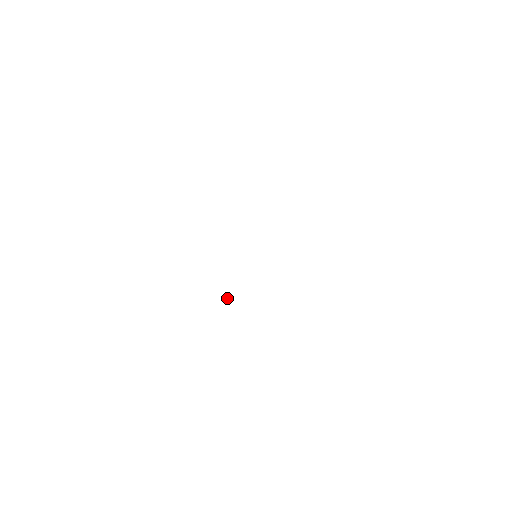
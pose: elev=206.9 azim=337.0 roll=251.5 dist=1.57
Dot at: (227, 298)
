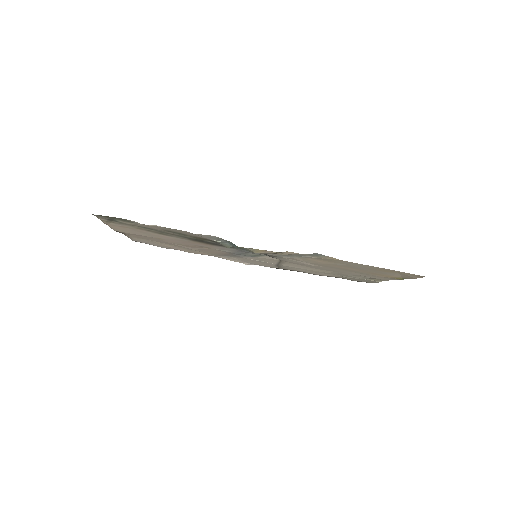
Dot at: (225, 243)
